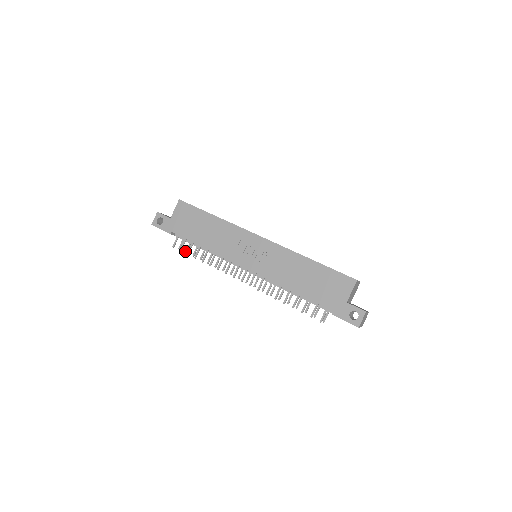
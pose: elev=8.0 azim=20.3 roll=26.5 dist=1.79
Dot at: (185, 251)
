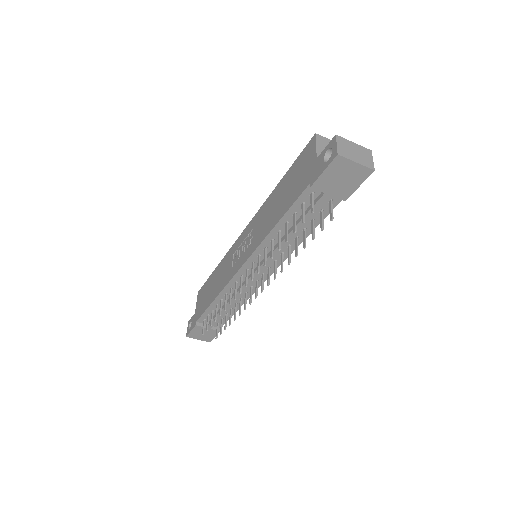
Dot at: occluded
